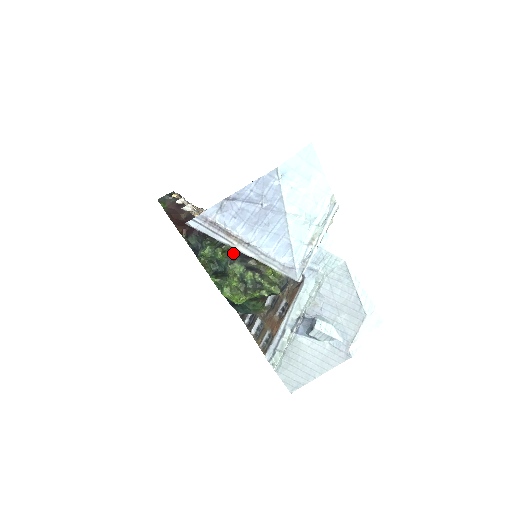
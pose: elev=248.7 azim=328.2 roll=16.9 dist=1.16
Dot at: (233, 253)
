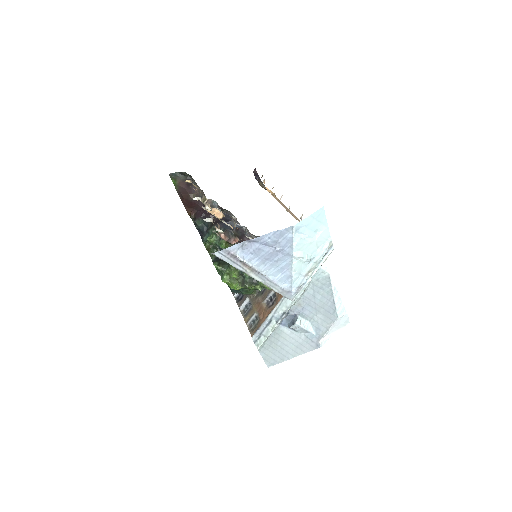
Dot at: occluded
